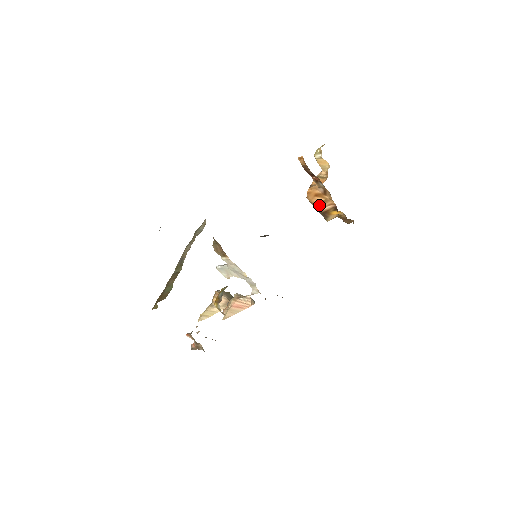
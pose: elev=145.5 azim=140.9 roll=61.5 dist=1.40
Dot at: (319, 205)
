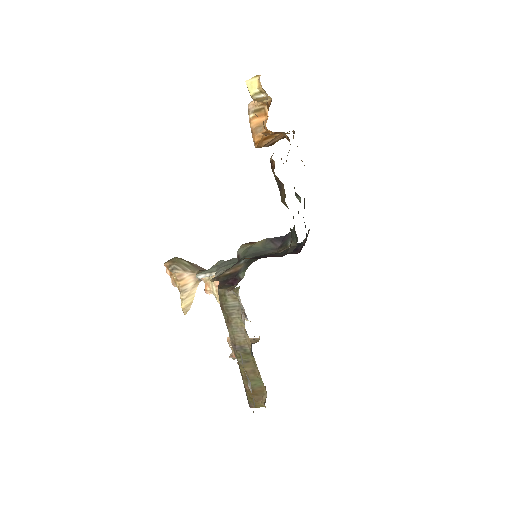
Dot at: (266, 144)
